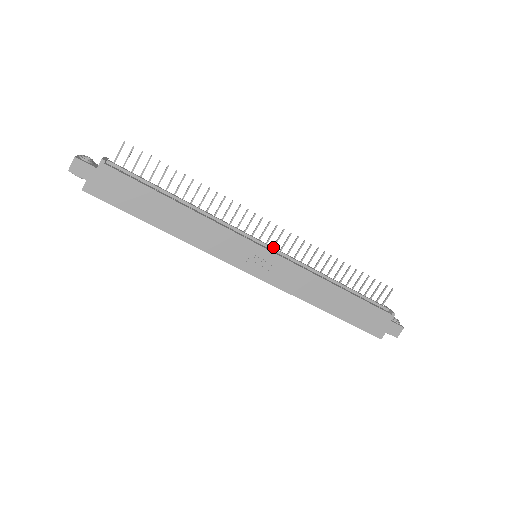
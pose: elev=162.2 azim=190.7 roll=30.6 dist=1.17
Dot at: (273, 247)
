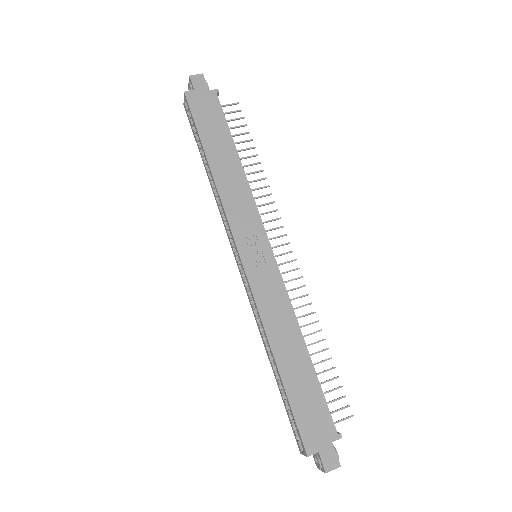
Dot at: occluded
